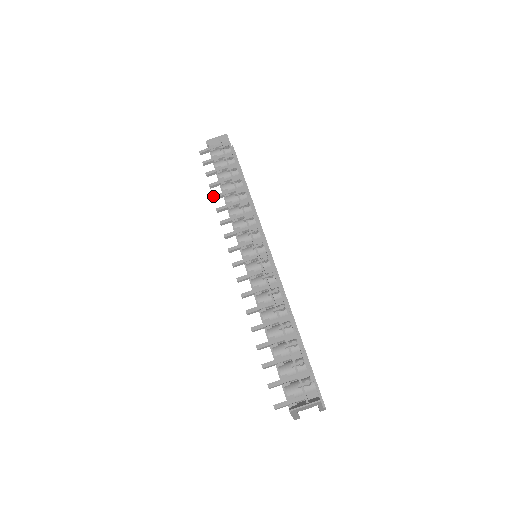
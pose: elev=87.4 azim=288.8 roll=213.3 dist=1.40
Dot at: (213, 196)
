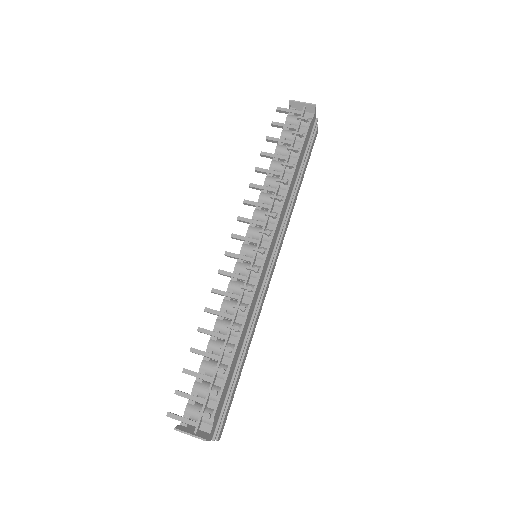
Dot at: (256, 167)
